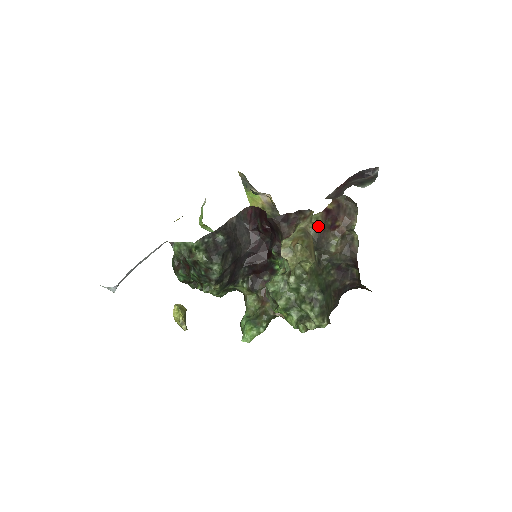
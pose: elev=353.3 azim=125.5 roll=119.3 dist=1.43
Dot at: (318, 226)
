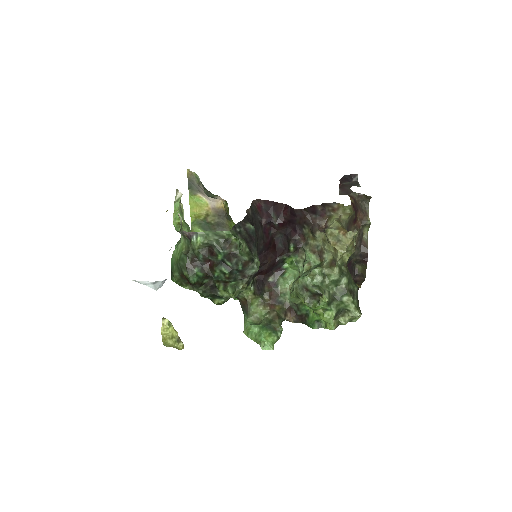
Dot at: (349, 218)
